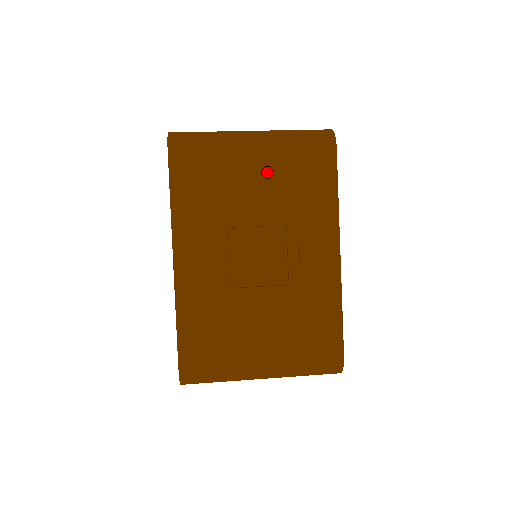
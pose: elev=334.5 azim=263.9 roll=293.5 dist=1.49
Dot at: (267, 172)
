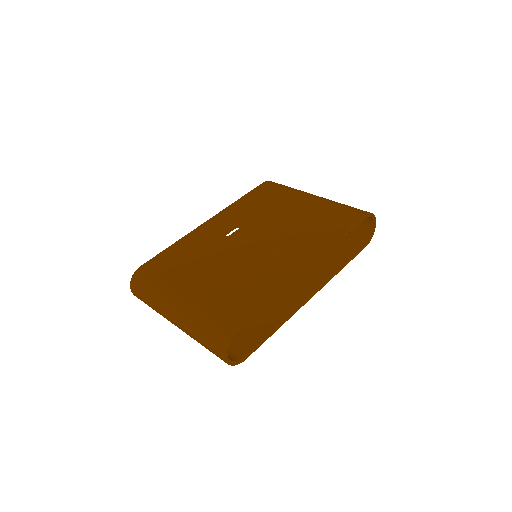
Dot at: (306, 209)
